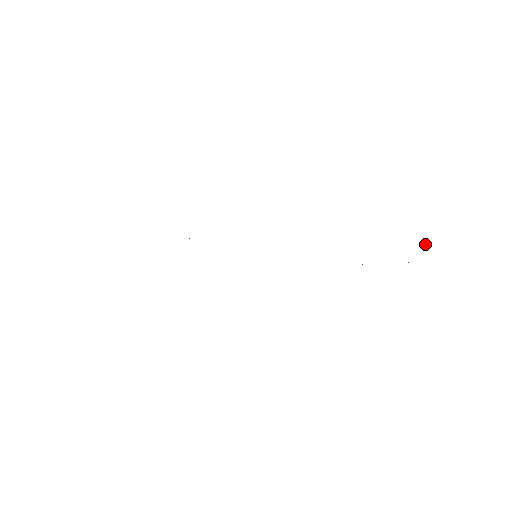
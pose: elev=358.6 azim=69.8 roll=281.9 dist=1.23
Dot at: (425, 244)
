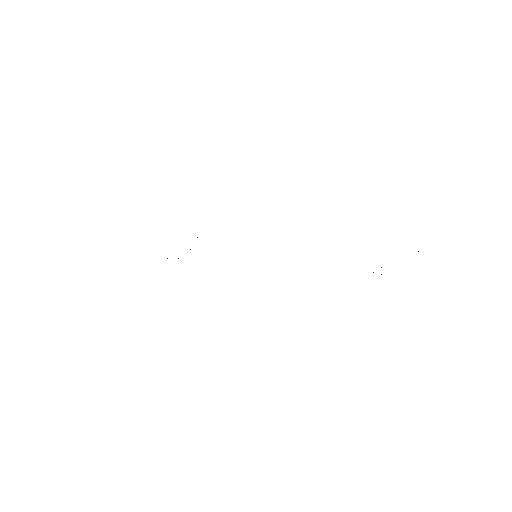
Dot at: occluded
